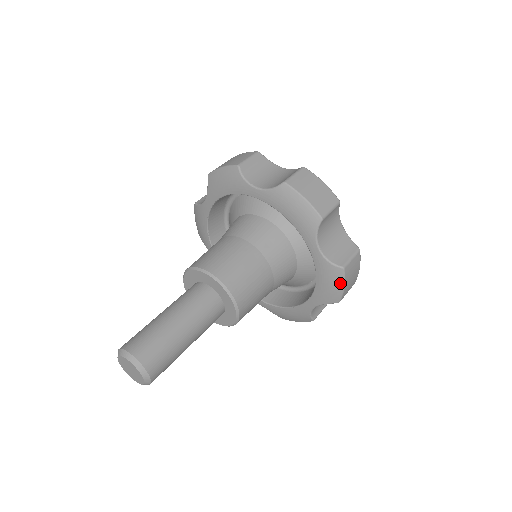
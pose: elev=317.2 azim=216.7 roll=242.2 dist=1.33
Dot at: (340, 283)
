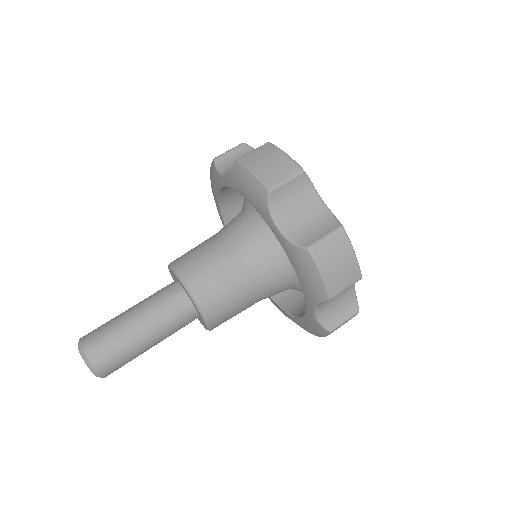
Dot at: (322, 334)
